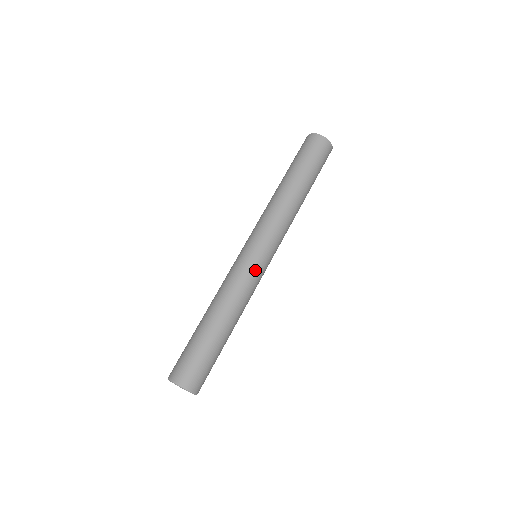
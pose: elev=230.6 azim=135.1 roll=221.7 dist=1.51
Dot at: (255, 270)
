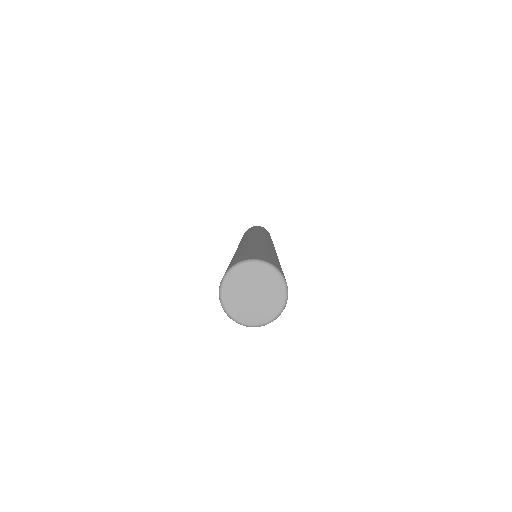
Dot at: occluded
